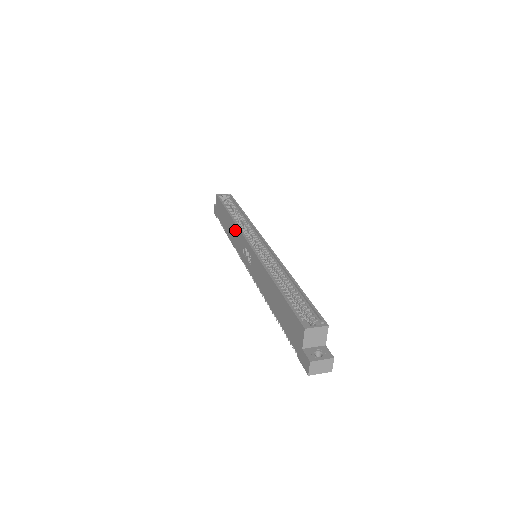
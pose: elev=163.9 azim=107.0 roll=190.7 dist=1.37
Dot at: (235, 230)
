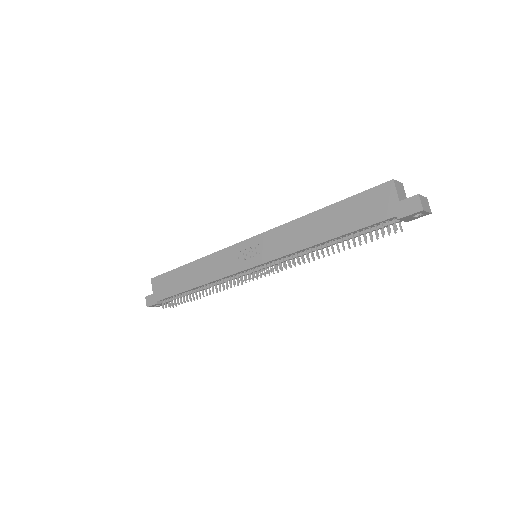
Dot at: (212, 261)
